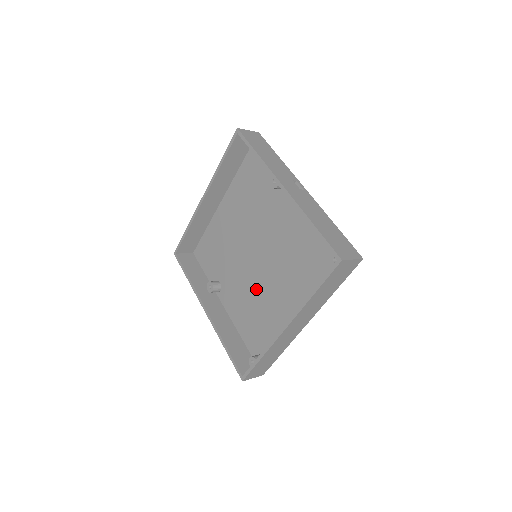
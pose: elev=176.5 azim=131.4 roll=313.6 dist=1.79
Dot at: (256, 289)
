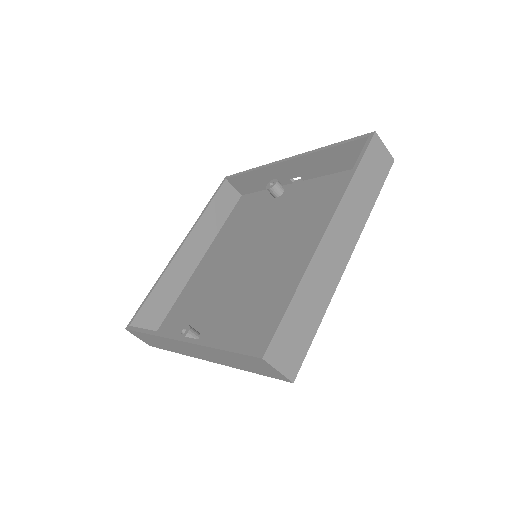
Dot at: (260, 288)
